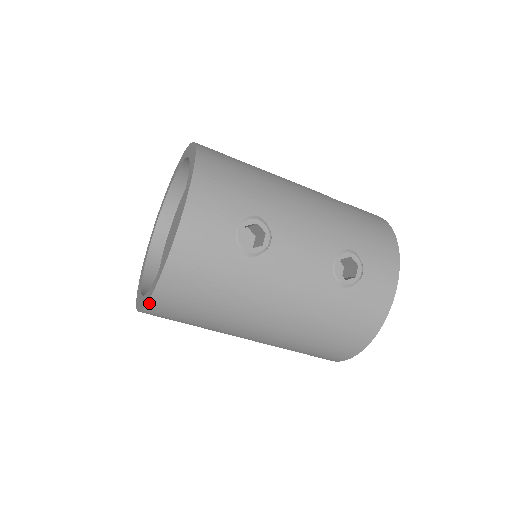
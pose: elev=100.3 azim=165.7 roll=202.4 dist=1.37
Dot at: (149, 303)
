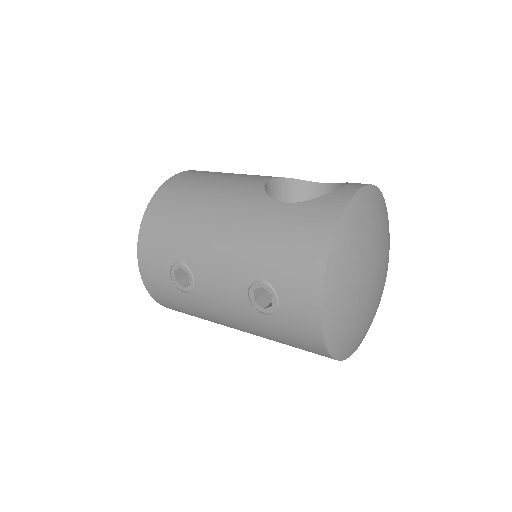
Dot at: occluded
